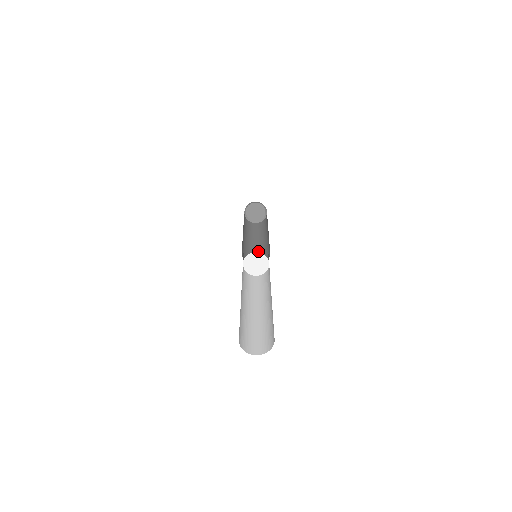
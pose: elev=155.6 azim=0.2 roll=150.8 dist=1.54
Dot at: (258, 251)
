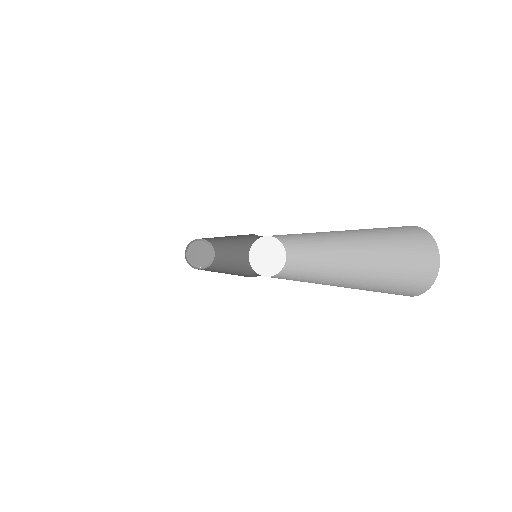
Dot at: (246, 267)
